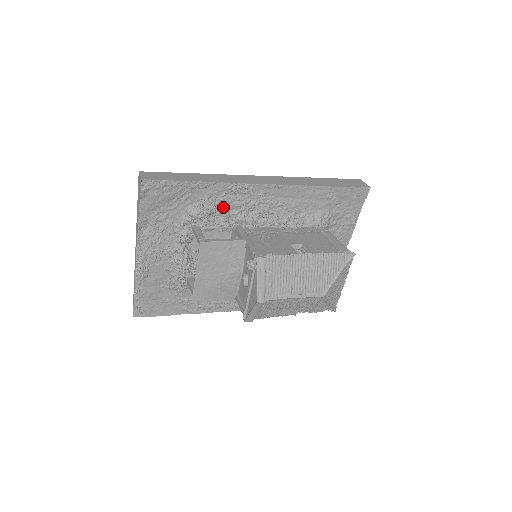
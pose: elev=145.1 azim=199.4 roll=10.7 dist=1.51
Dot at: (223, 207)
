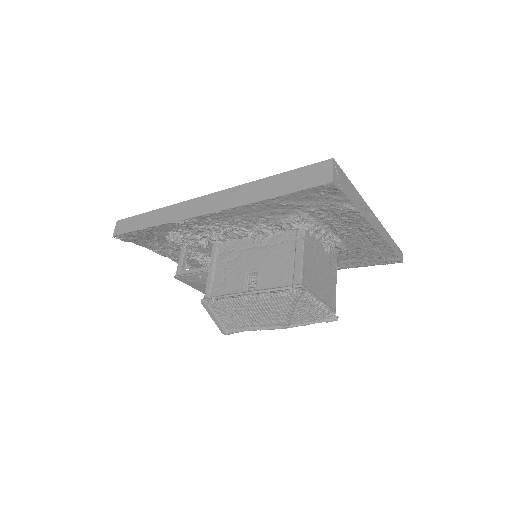
Dot at: (188, 234)
